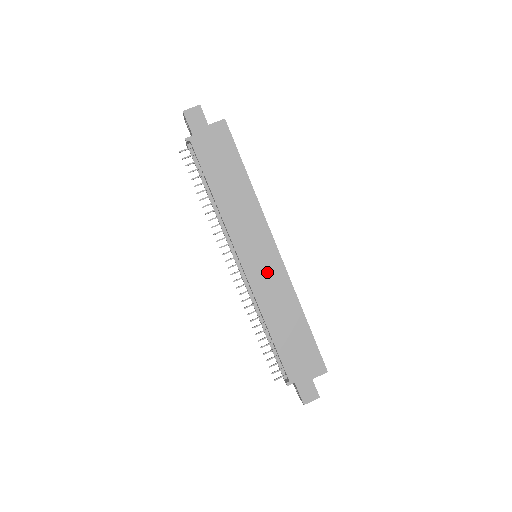
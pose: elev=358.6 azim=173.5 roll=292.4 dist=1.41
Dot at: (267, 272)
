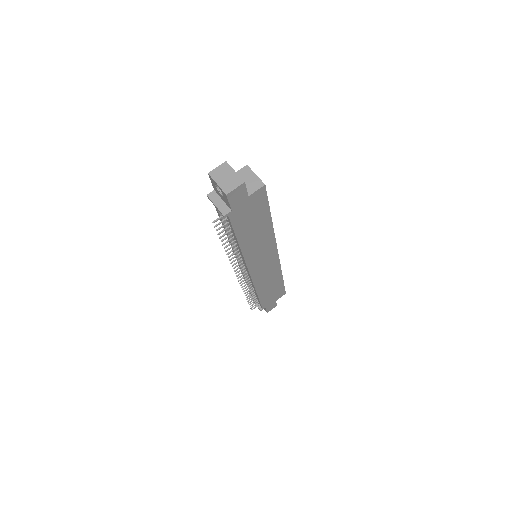
Dot at: (266, 269)
